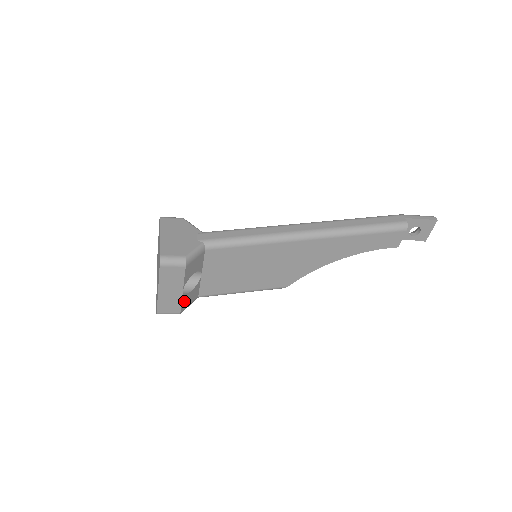
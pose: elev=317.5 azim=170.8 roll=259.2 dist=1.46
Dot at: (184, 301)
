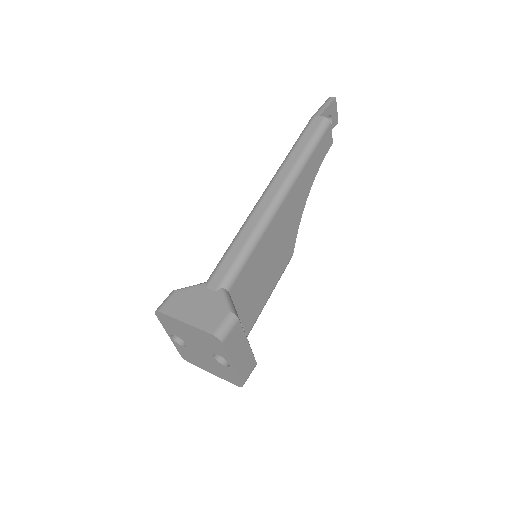
Dot at: occluded
